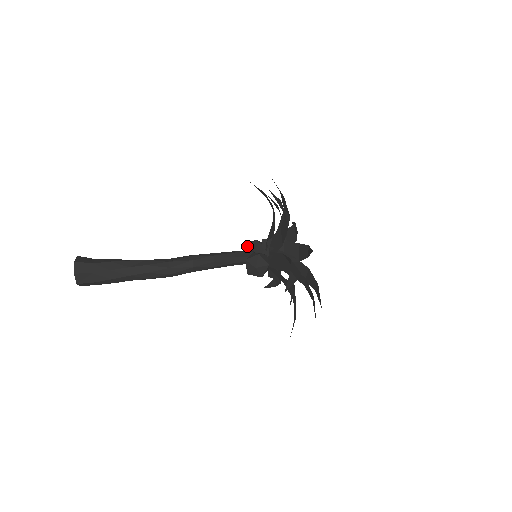
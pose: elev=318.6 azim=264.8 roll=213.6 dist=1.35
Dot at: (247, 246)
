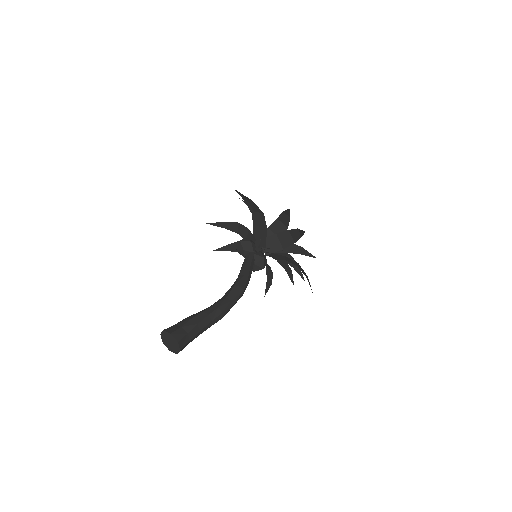
Dot at: (246, 249)
